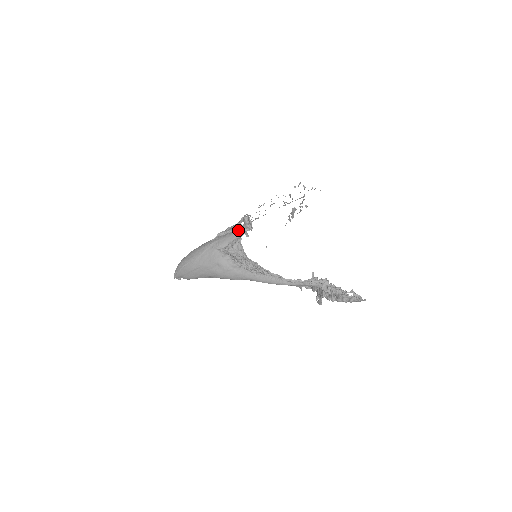
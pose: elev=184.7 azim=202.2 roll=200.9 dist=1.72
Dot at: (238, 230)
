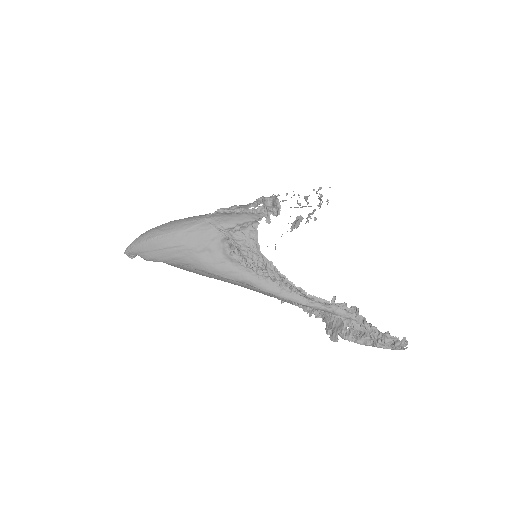
Dot at: (251, 212)
